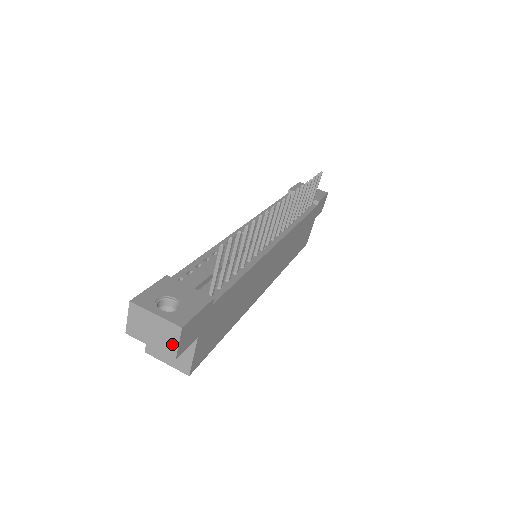
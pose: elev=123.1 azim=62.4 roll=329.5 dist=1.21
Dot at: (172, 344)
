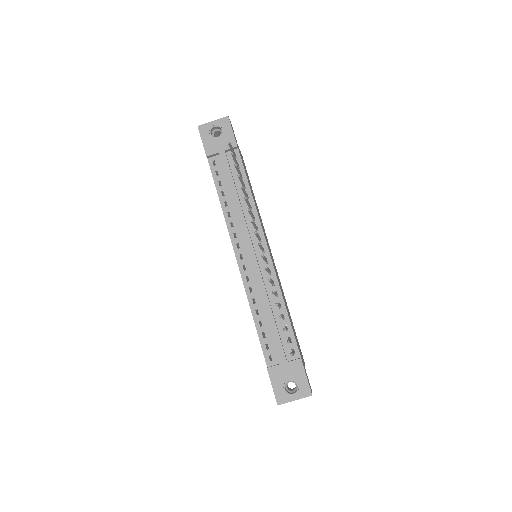
Dot at: occluded
